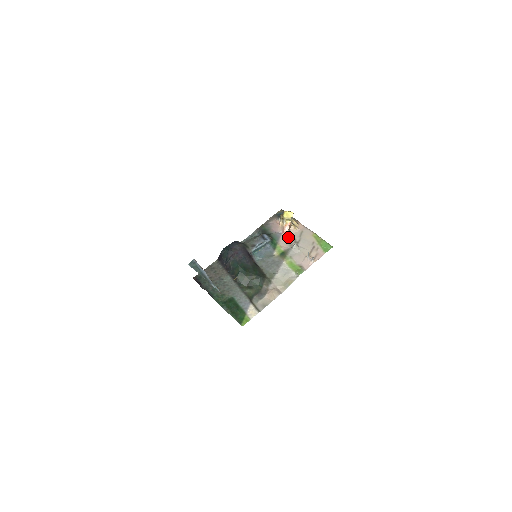
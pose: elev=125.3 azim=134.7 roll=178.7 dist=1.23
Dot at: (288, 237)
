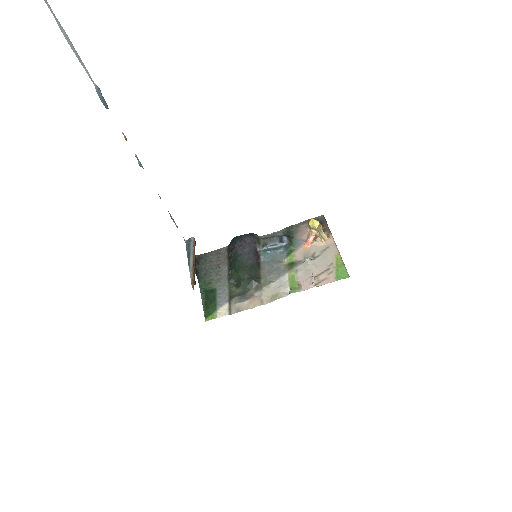
Dot at: (309, 248)
